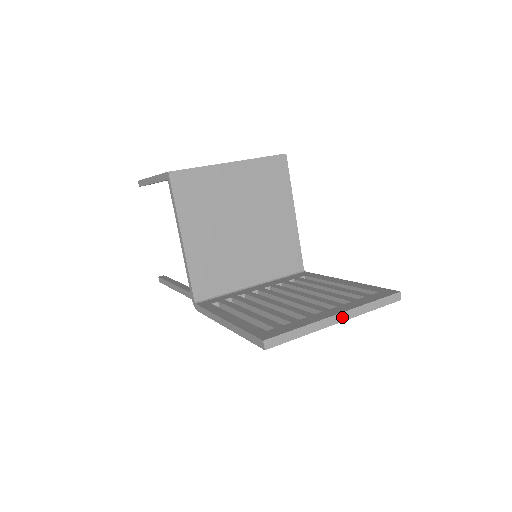
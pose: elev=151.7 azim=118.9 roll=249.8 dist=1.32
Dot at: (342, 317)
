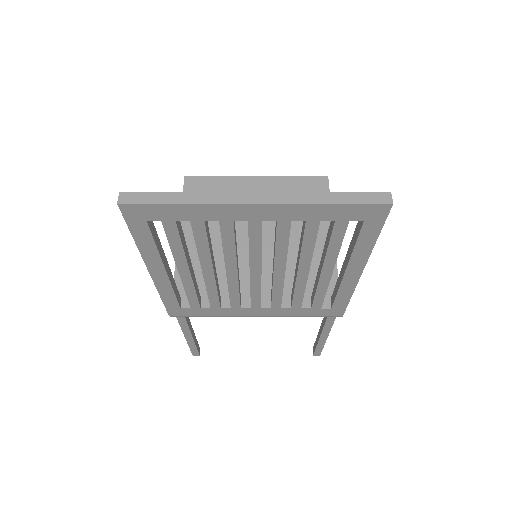
Dot at: (263, 198)
